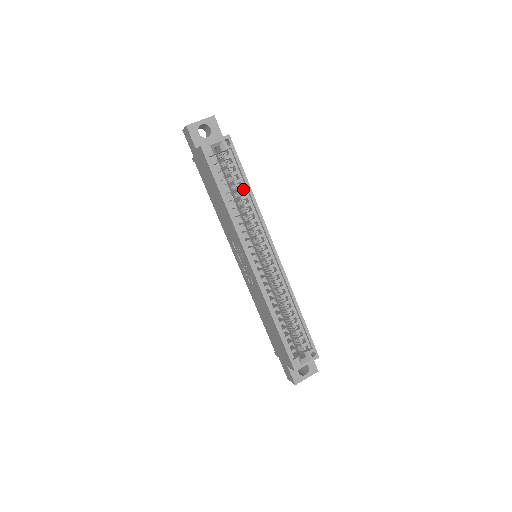
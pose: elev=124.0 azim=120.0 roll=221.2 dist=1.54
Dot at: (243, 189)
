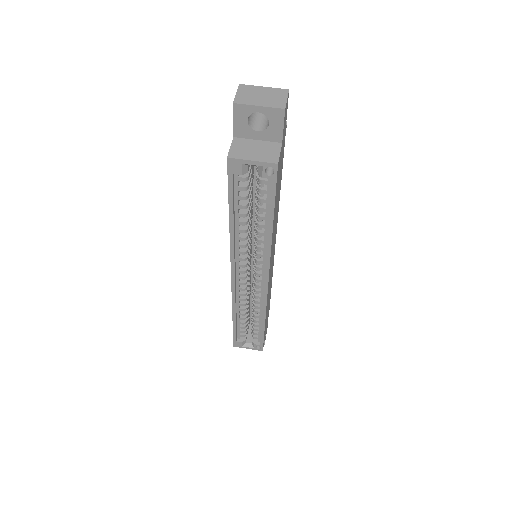
Dot at: (264, 219)
